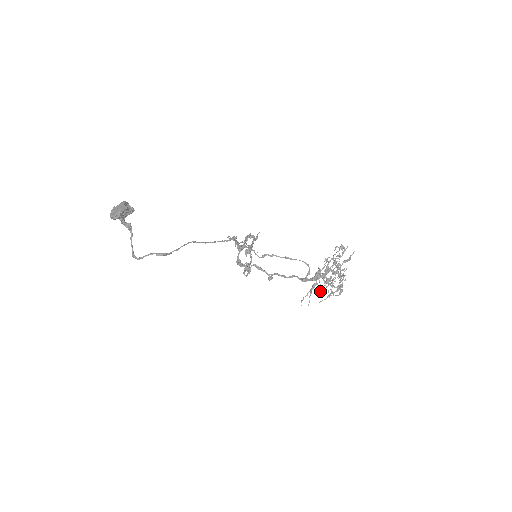
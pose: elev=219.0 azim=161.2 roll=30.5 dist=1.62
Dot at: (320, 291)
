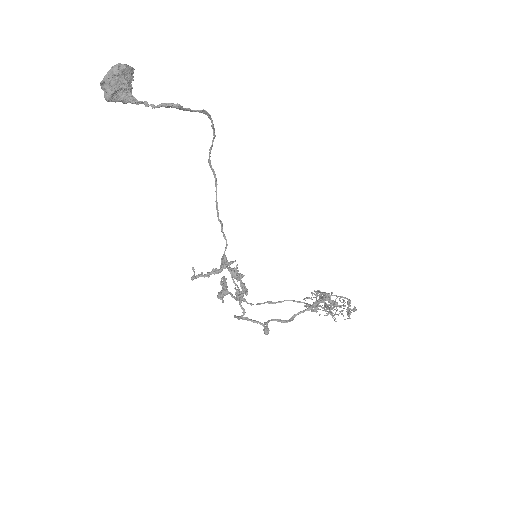
Dot at: occluded
